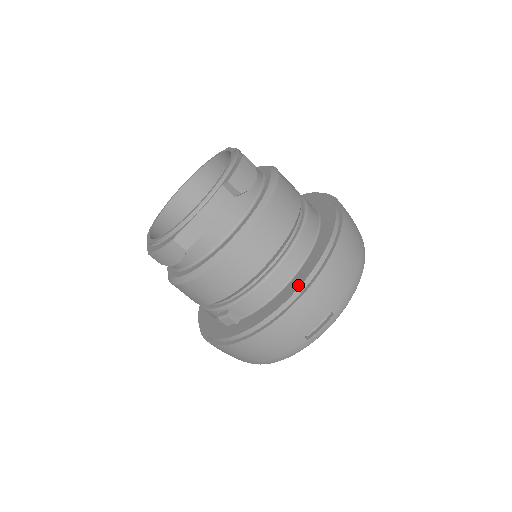
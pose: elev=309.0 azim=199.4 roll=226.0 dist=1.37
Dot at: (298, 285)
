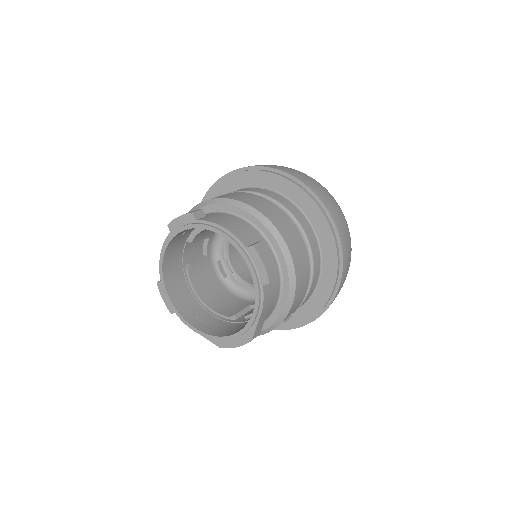
Dot at: (333, 281)
